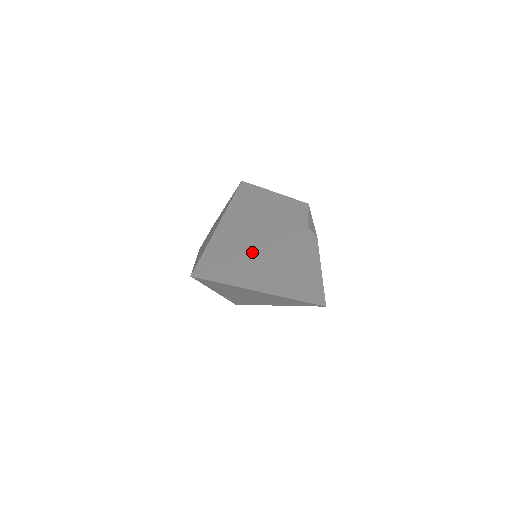
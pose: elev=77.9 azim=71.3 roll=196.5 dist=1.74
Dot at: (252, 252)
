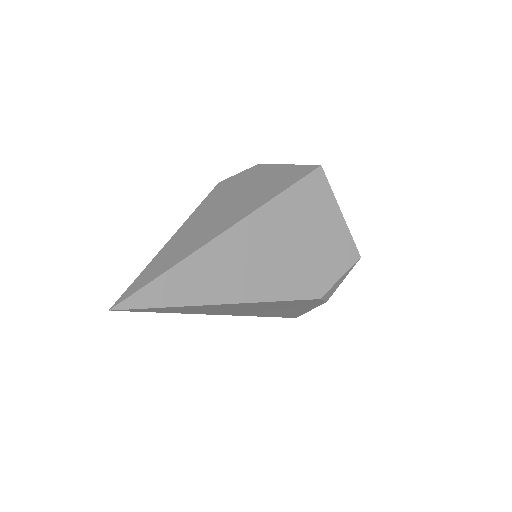
Dot at: (218, 304)
